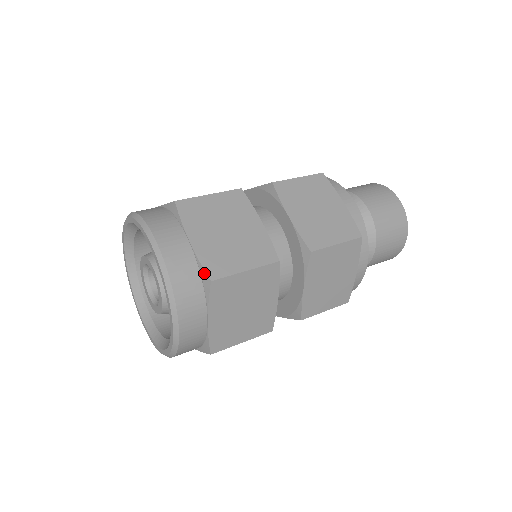
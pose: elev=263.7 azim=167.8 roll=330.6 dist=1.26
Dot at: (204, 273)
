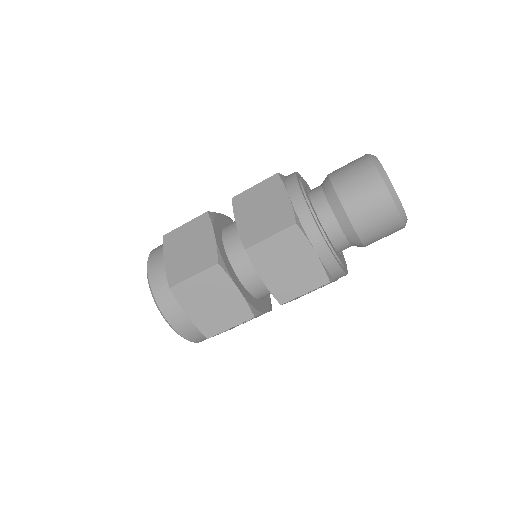
Dot at: (168, 283)
